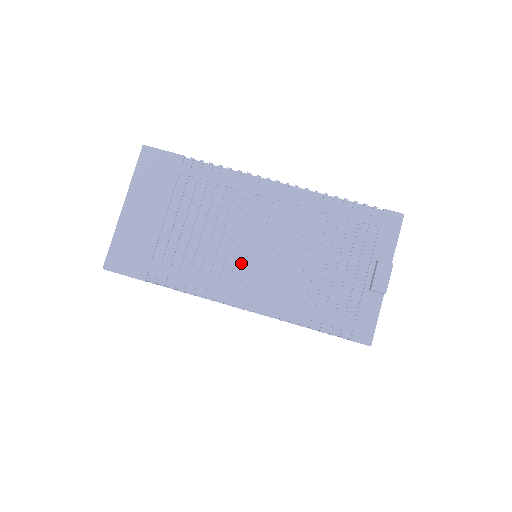
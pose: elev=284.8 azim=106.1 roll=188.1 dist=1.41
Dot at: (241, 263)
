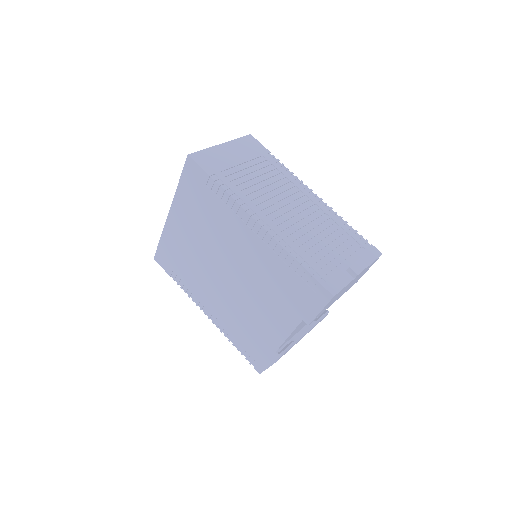
Dot at: (274, 209)
